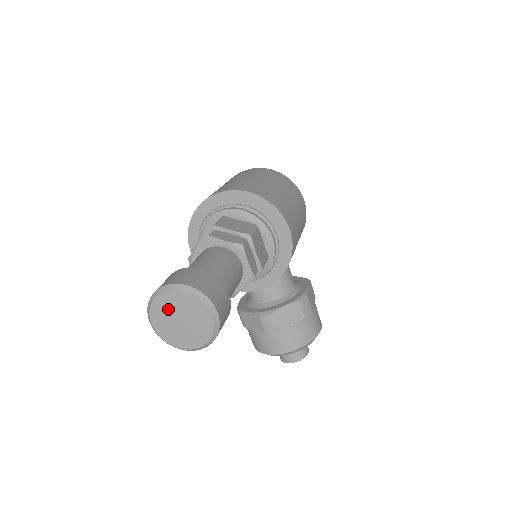
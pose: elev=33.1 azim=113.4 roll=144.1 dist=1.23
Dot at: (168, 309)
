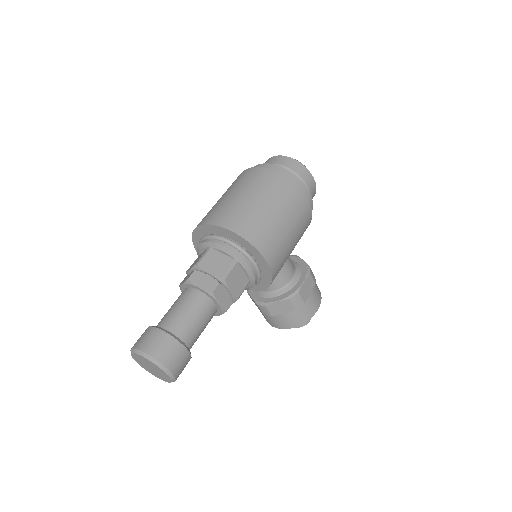
Dot at: (141, 360)
